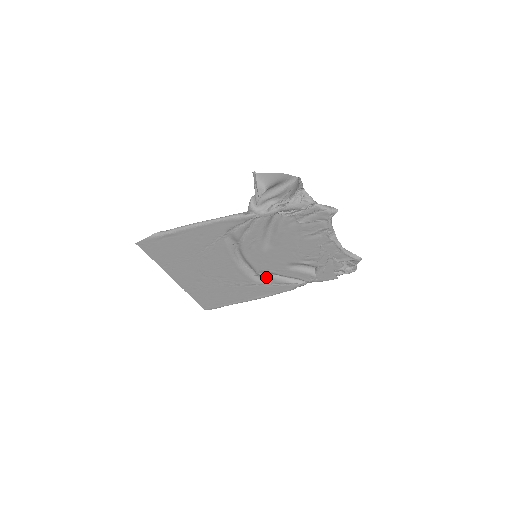
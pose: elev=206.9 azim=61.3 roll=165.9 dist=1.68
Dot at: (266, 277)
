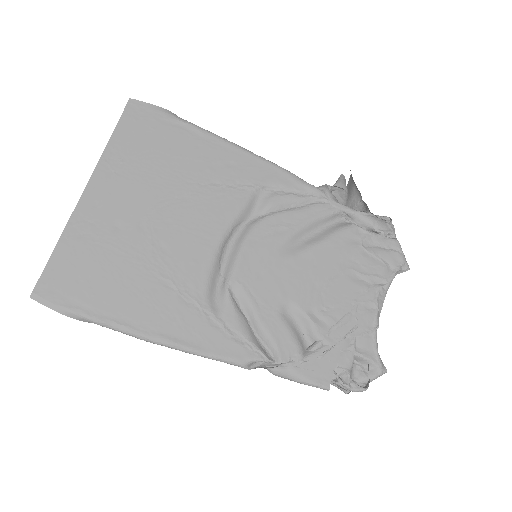
Dot at: (231, 303)
